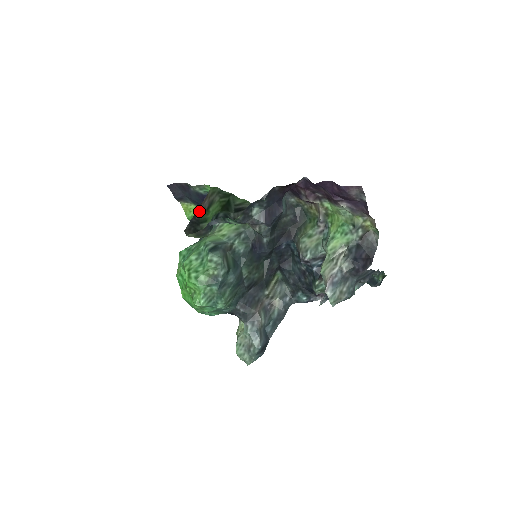
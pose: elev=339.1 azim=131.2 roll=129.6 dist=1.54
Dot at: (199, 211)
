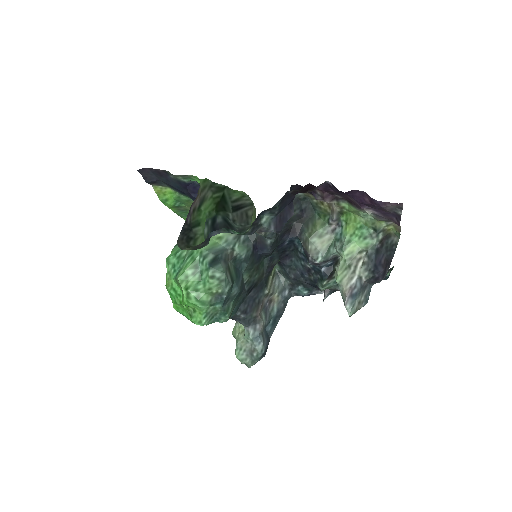
Dot at: (190, 213)
